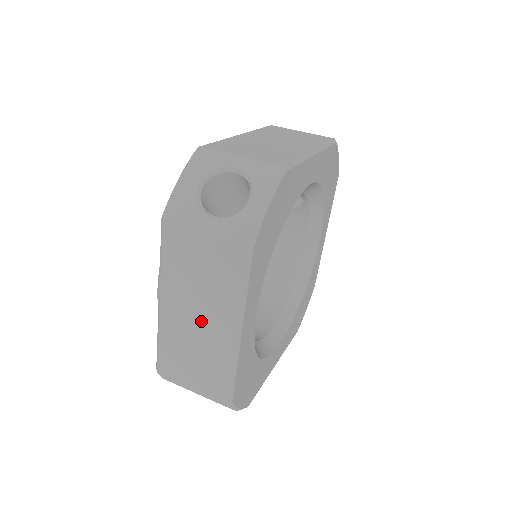
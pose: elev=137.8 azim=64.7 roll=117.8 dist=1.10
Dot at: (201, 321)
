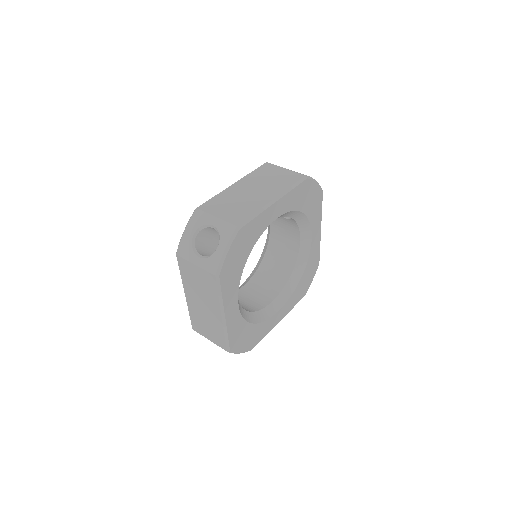
Dot at: (205, 308)
